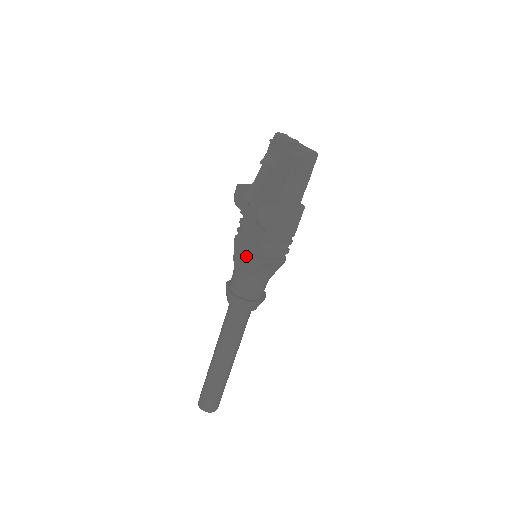
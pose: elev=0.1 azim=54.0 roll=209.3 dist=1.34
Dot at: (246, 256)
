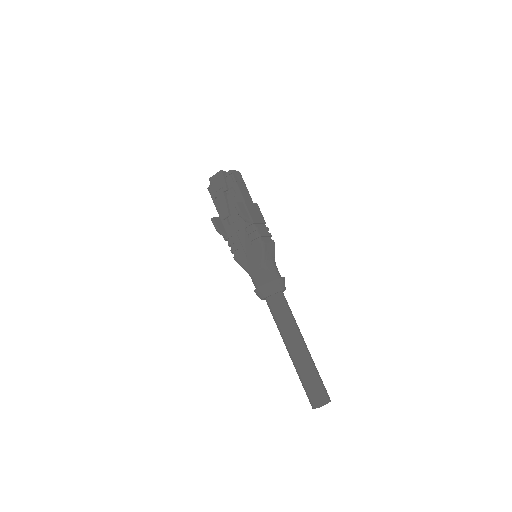
Dot at: (252, 252)
